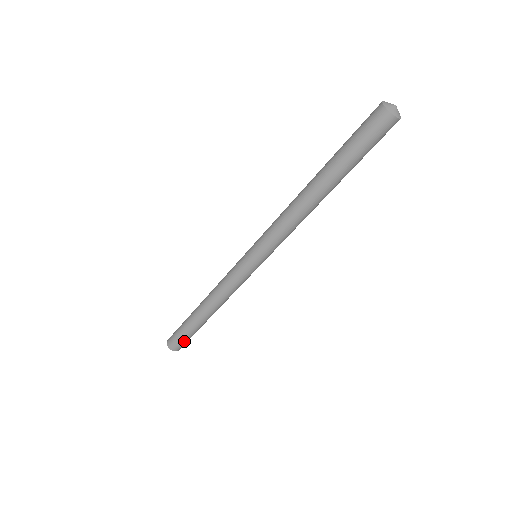
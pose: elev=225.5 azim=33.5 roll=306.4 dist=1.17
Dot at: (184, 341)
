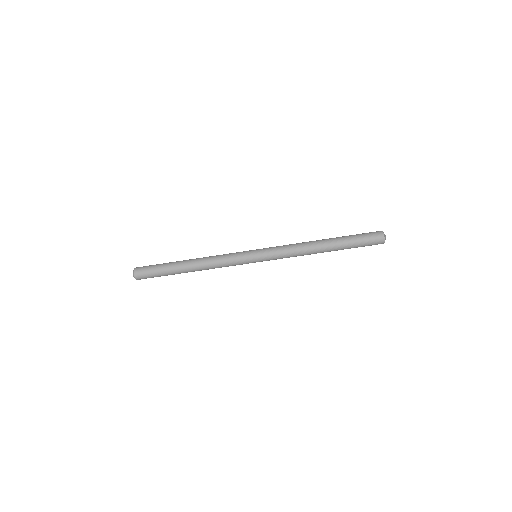
Dot at: occluded
